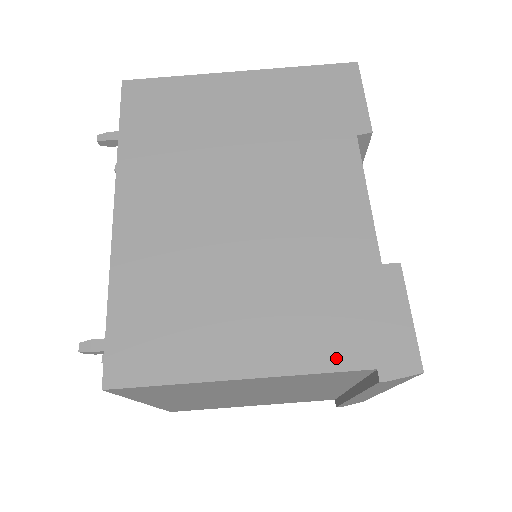
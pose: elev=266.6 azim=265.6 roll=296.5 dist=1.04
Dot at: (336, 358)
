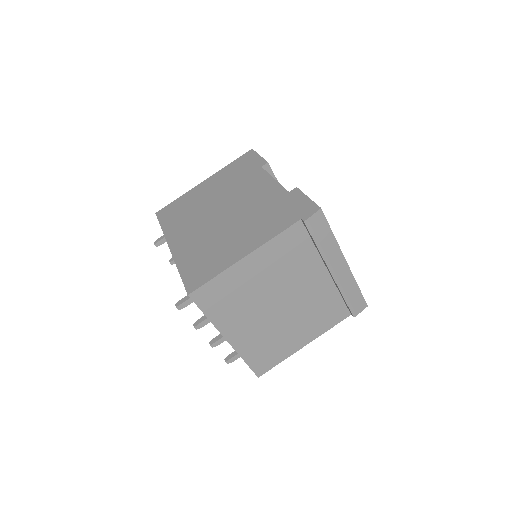
Dot at: (282, 227)
